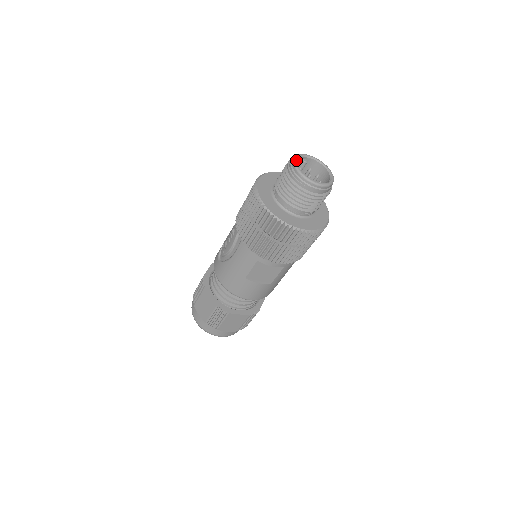
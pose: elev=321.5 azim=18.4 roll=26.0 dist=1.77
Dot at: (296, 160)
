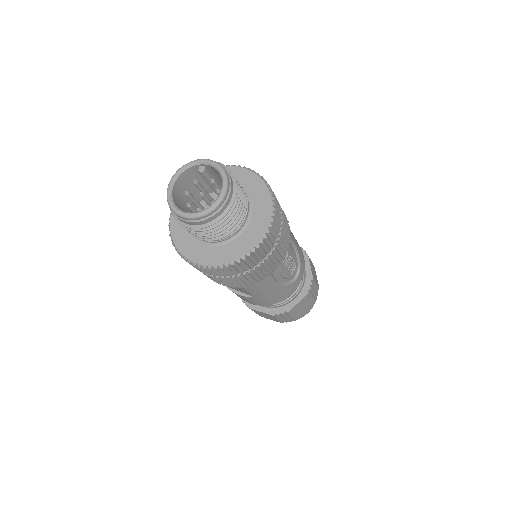
Dot at: (175, 175)
